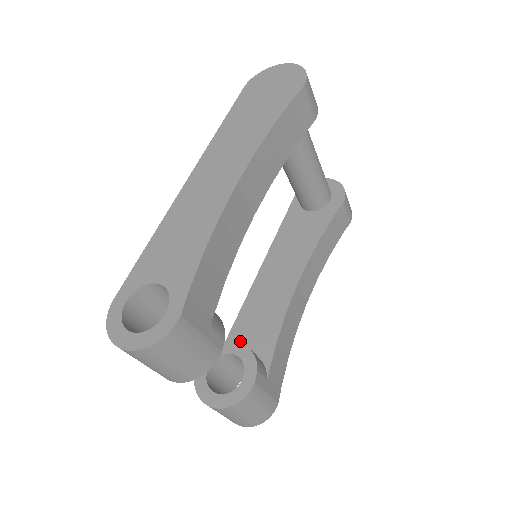
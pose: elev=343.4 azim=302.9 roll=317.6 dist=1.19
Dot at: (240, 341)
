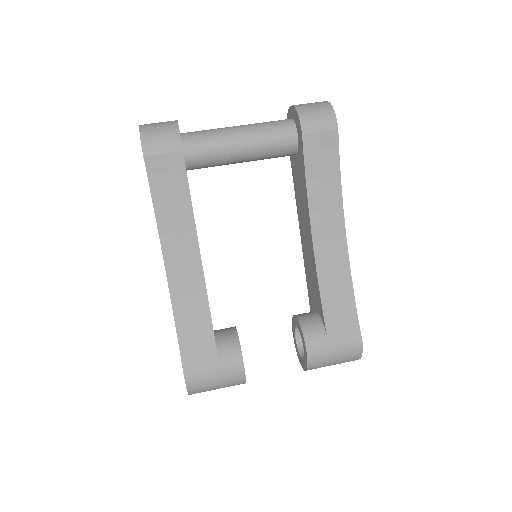
Dot at: (312, 302)
